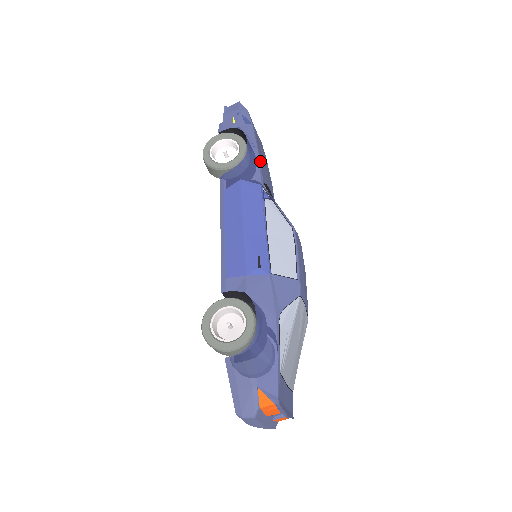
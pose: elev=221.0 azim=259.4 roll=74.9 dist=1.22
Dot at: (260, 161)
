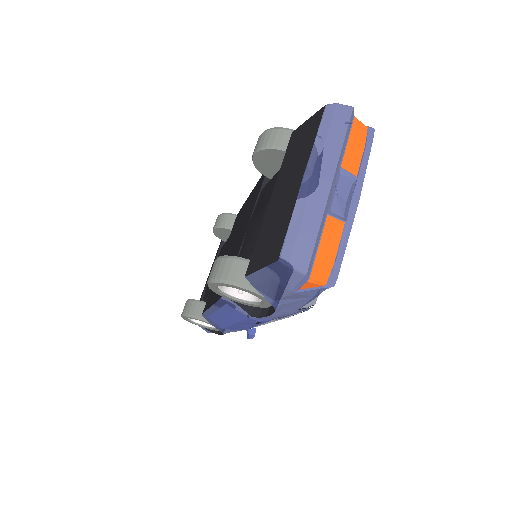
Dot at: occluded
